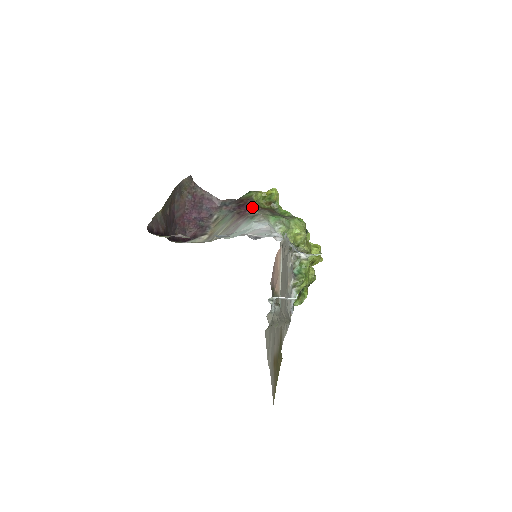
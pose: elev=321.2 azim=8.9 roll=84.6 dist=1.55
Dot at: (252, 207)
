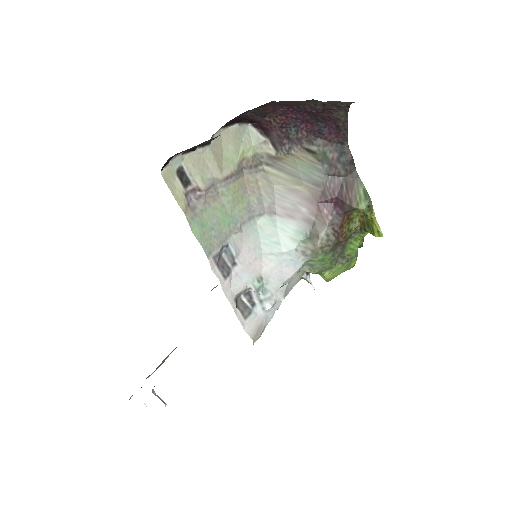
Dot at: (338, 214)
